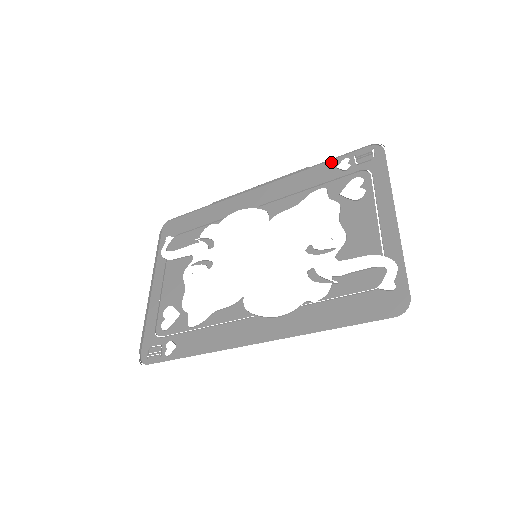
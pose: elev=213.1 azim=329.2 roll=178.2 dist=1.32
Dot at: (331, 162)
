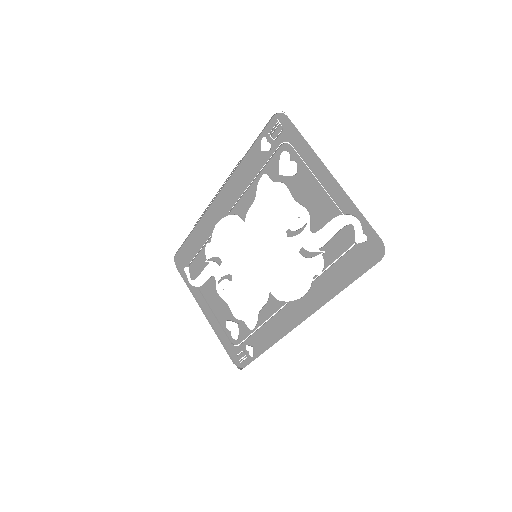
Dot at: (254, 147)
